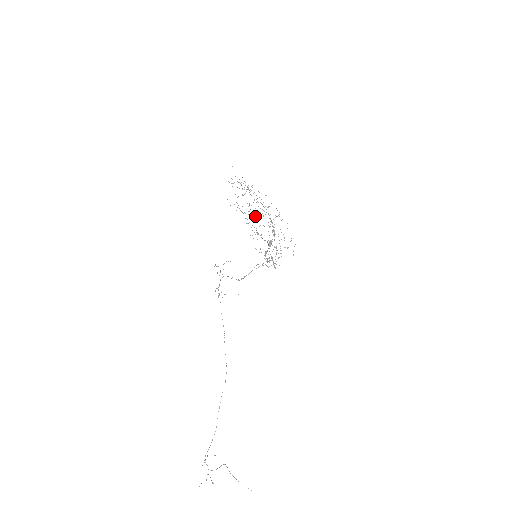
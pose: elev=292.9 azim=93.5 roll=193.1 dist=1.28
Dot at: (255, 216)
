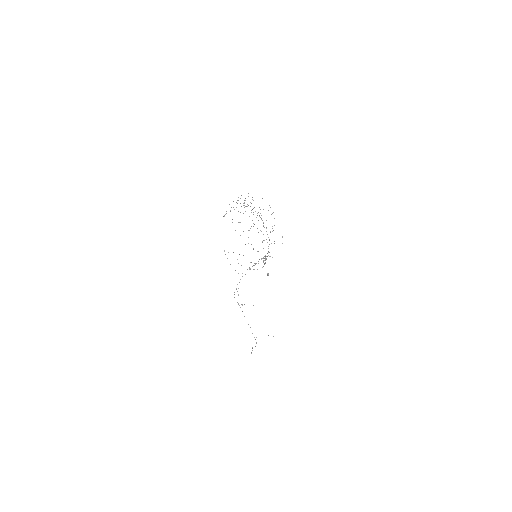
Dot at: occluded
